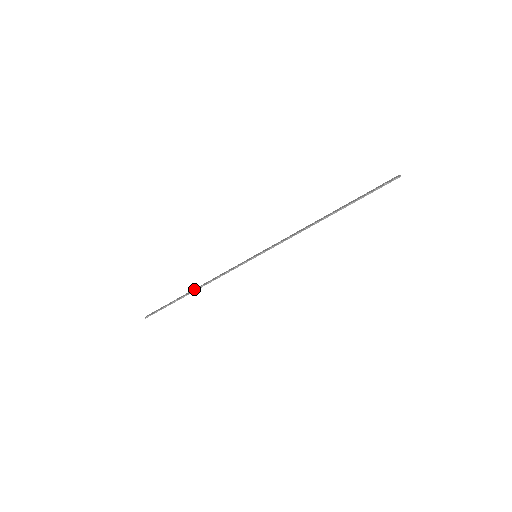
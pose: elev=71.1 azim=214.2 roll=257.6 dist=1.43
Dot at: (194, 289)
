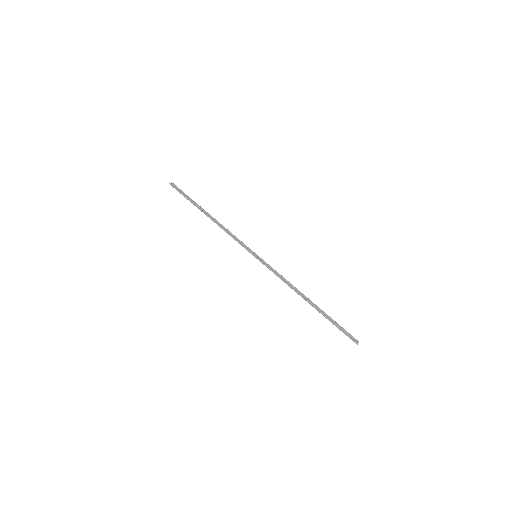
Dot at: (210, 215)
